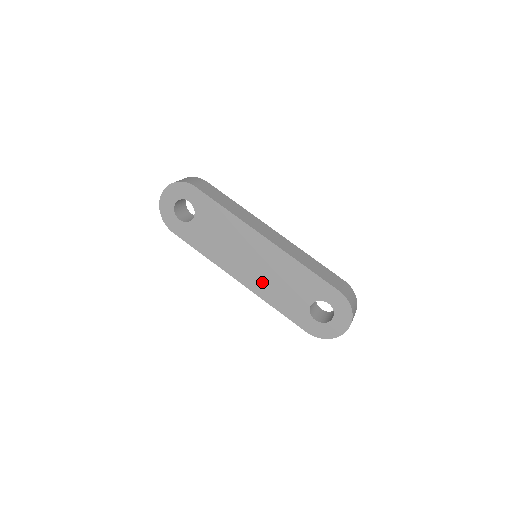
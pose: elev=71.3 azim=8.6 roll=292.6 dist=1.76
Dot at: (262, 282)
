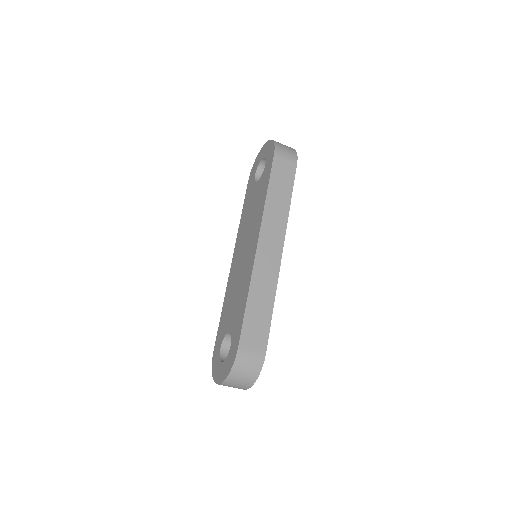
Dot at: (234, 277)
